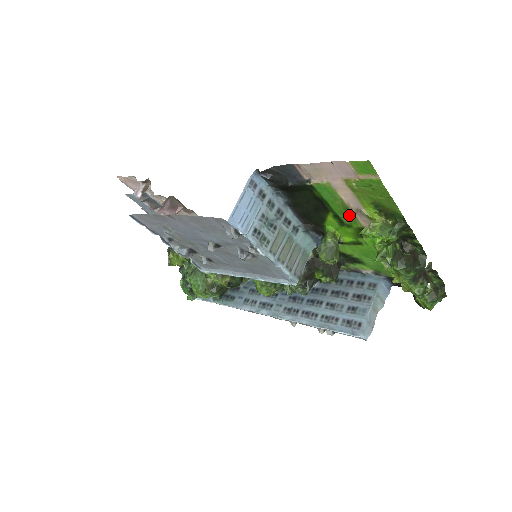
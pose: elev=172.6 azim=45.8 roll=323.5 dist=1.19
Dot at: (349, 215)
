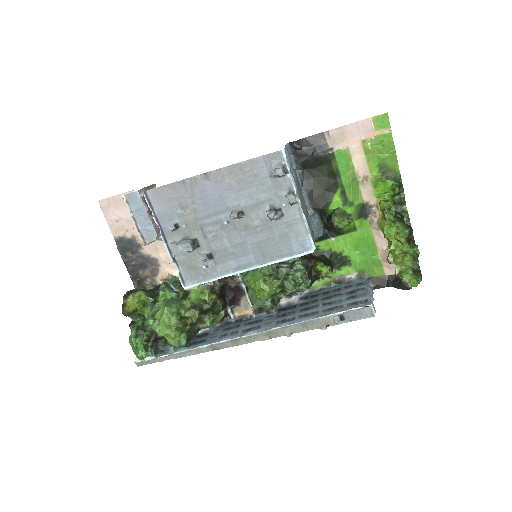
Dot at: (355, 188)
